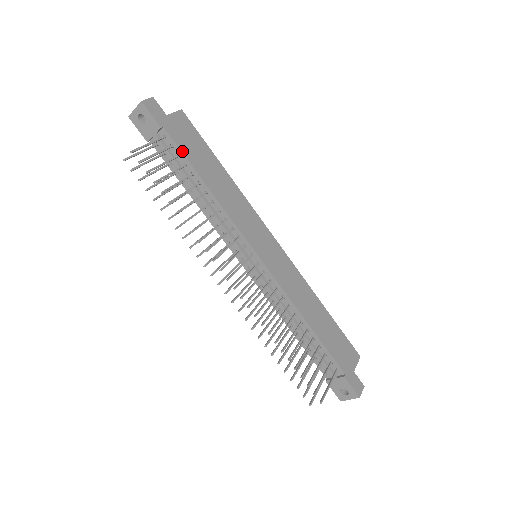
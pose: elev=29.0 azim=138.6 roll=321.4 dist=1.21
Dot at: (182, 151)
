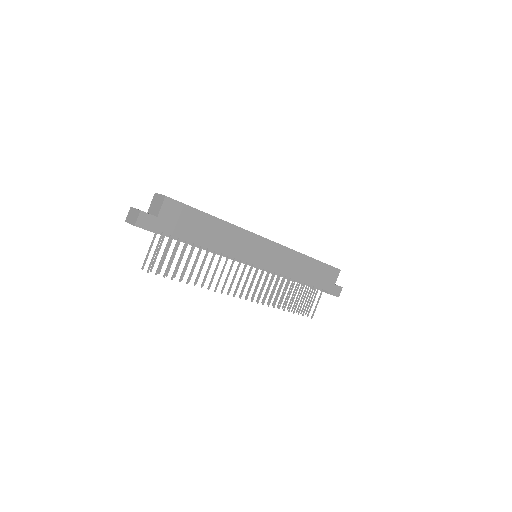
Dot at: (181, 238)
